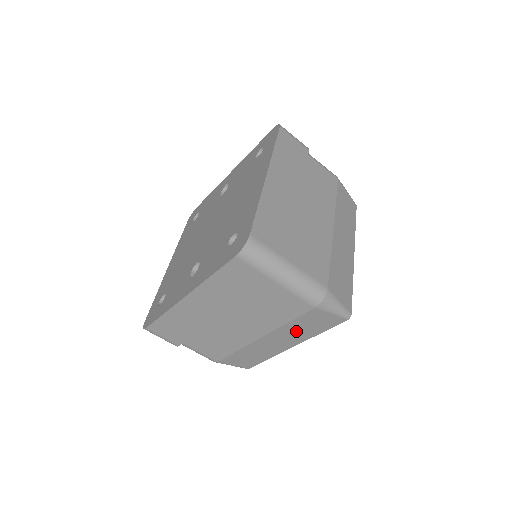
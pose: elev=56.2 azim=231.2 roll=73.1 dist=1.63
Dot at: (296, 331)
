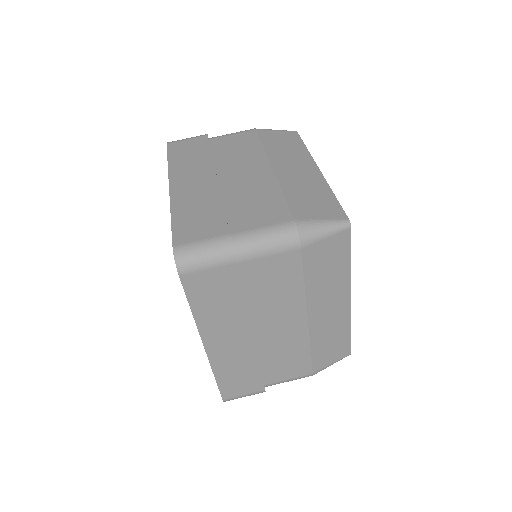
Dot at: (285, 152)
